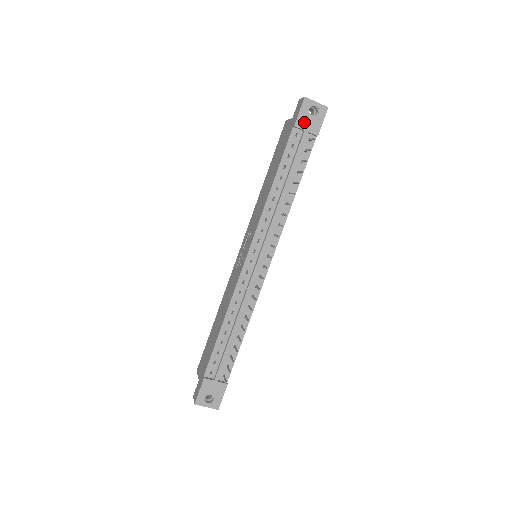
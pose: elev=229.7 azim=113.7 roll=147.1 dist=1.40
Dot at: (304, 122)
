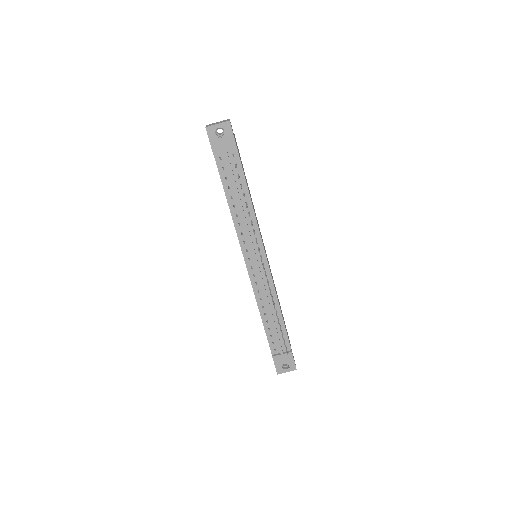
Dot at: (219, 146)
